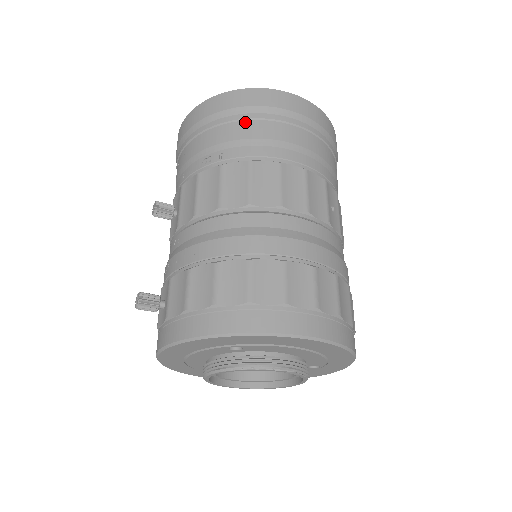
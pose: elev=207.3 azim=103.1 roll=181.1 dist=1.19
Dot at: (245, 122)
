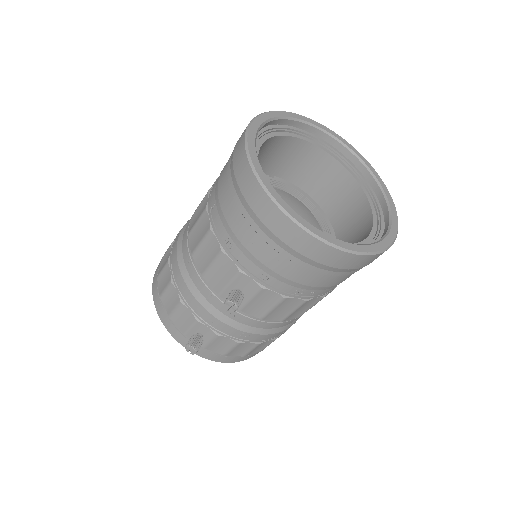
Dot at: (349, 275)
